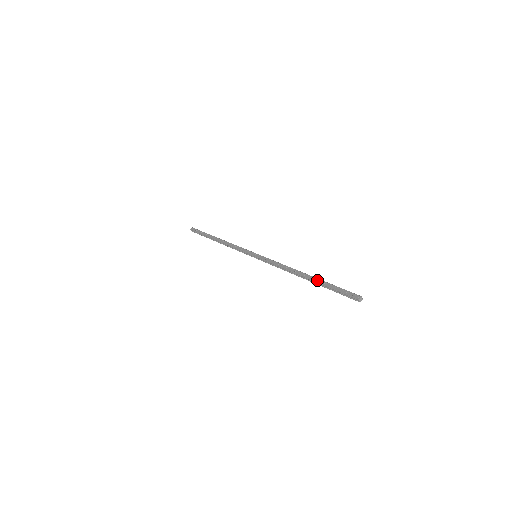
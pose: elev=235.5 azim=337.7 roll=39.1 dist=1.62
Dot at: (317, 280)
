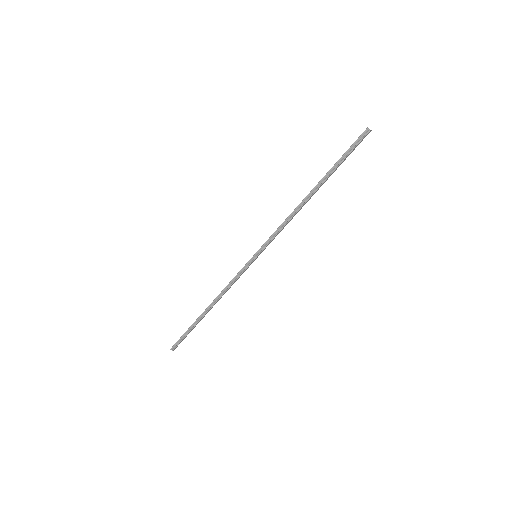
Dot at: (324, 176)
